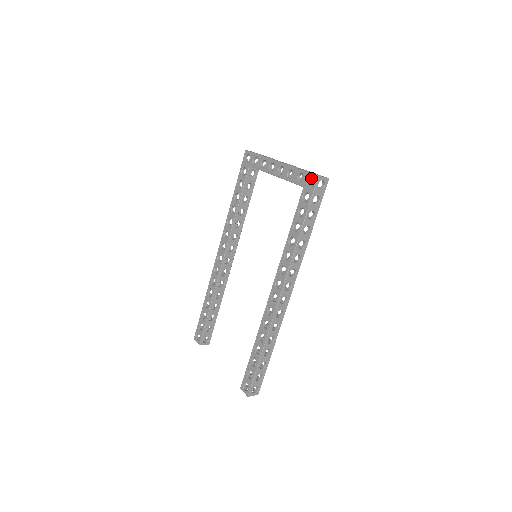
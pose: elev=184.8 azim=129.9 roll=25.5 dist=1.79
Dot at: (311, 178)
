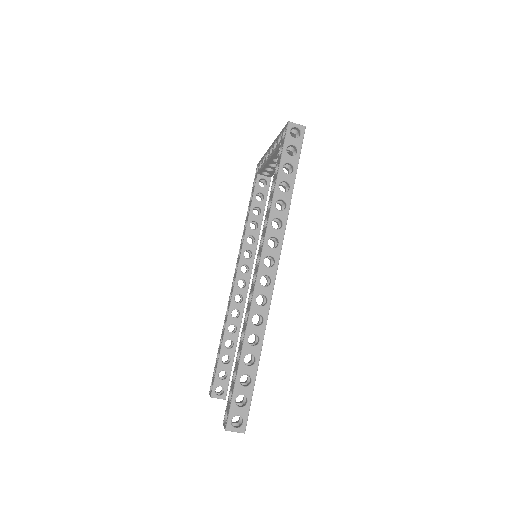
Dot at: occluded
